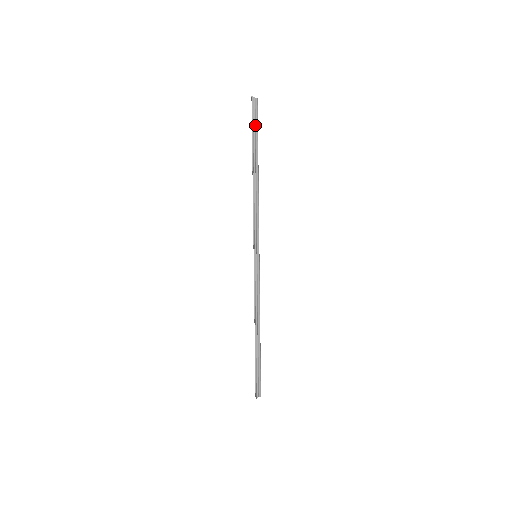
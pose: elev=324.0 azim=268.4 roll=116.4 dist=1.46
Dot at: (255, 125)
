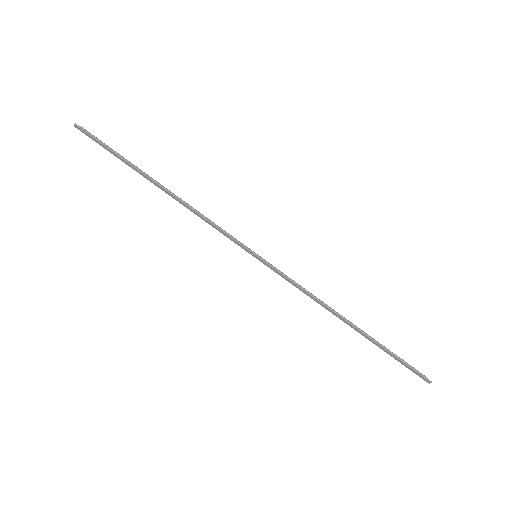
Dot at: (107, 149)
